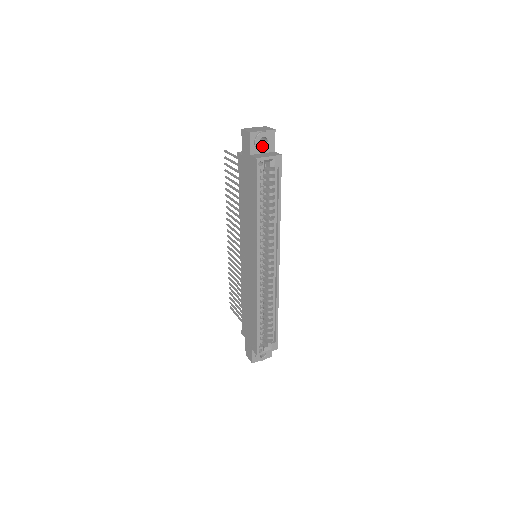
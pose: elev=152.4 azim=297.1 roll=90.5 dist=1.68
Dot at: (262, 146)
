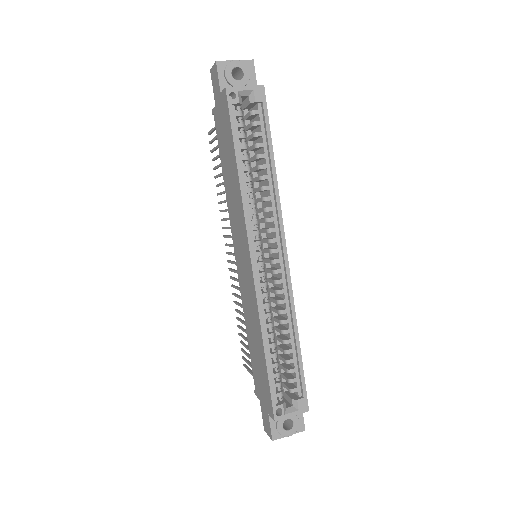
Dot at: (236, 80)
